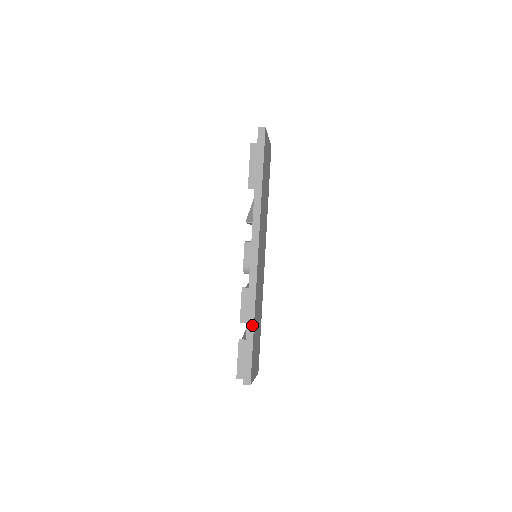
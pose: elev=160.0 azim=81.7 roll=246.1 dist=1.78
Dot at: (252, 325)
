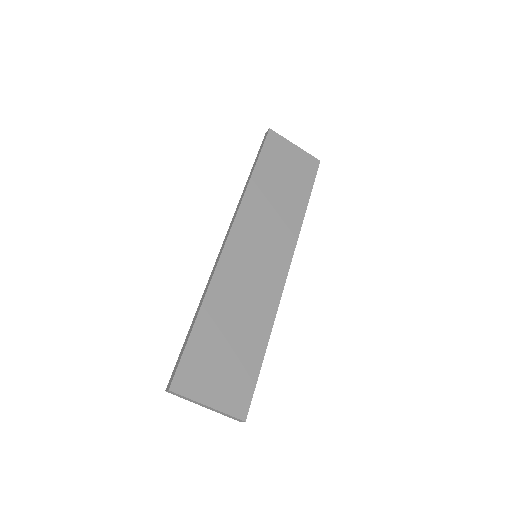
Dot at: (197, 314)
